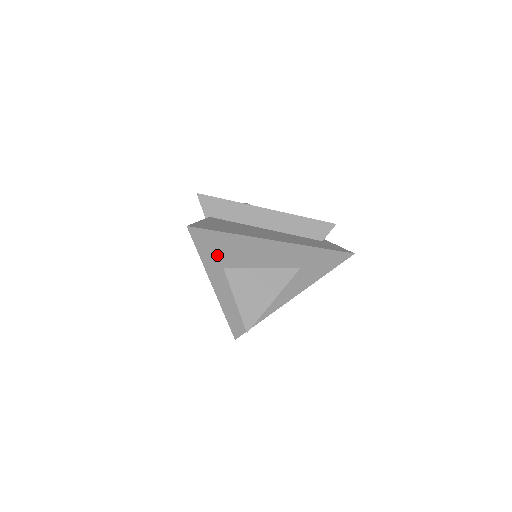
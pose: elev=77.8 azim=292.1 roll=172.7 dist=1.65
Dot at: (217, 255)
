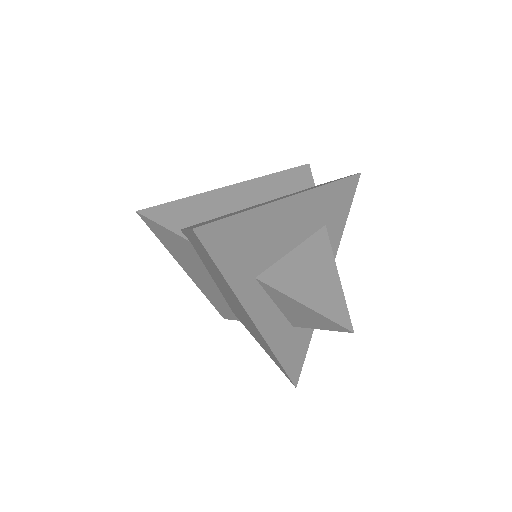
Dot at: (242, 260)
